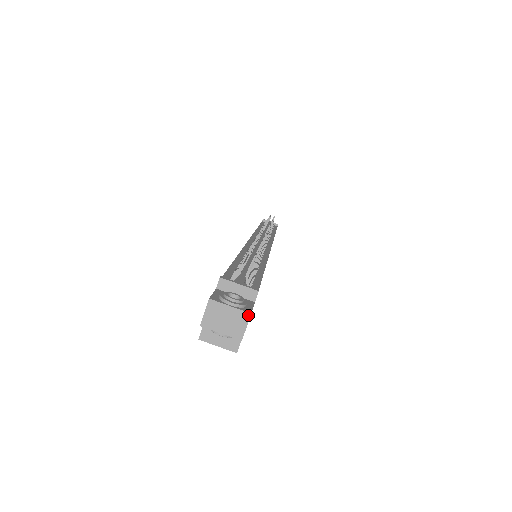
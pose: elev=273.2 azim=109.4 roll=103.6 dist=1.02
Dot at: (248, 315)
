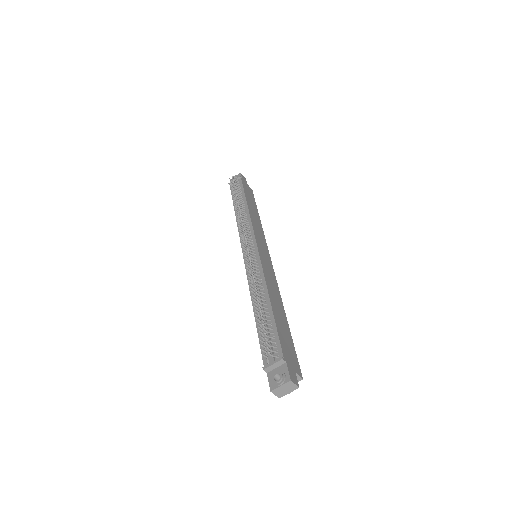
Dot at: (290, 382)
